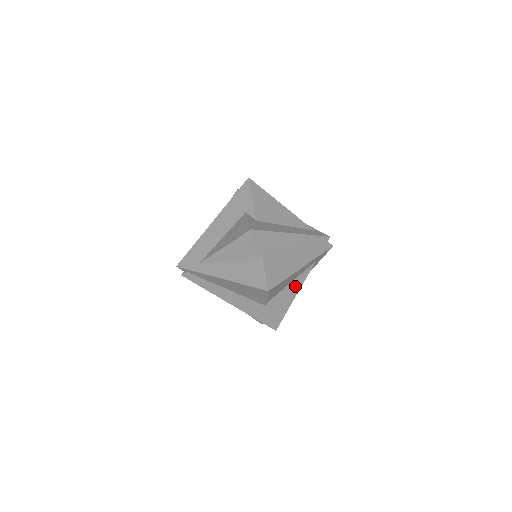
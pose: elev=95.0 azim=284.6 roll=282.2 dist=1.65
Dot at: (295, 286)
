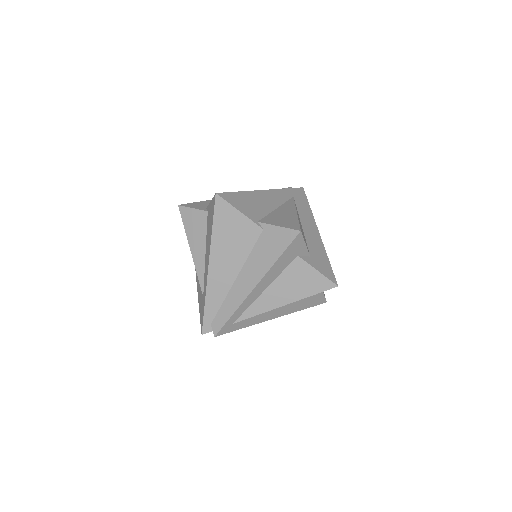
Dot at: (286, 210)
